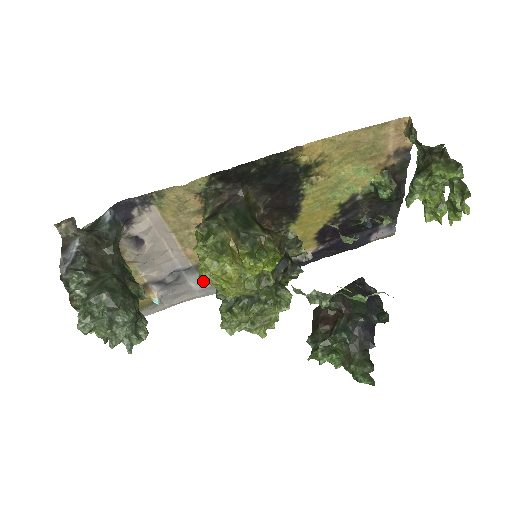
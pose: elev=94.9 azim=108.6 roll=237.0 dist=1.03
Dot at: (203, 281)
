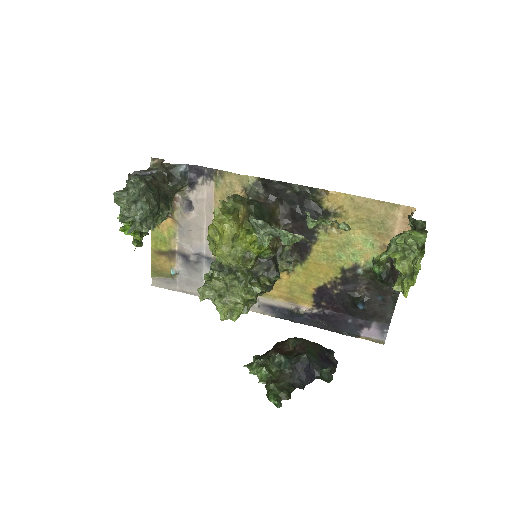
Dot at: (208, 236)
